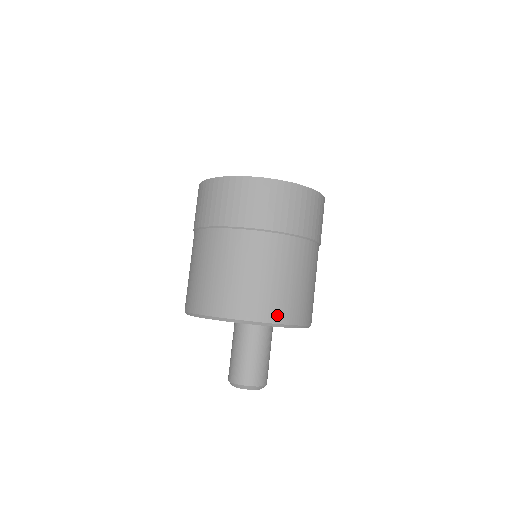
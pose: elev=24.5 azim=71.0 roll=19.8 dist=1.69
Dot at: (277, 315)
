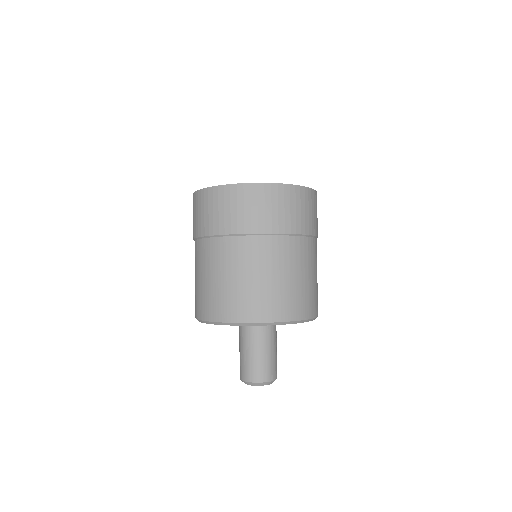
Dot at: (267, 314)
